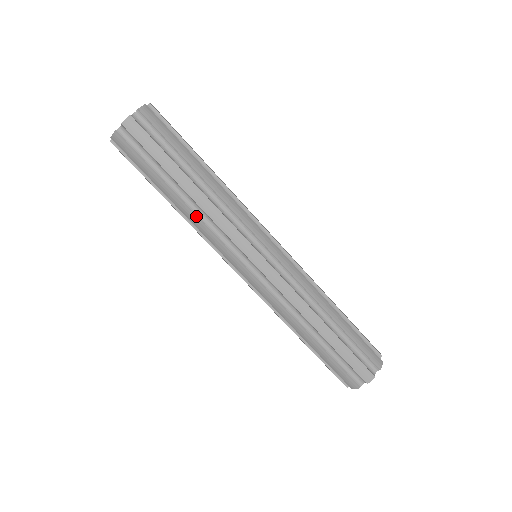
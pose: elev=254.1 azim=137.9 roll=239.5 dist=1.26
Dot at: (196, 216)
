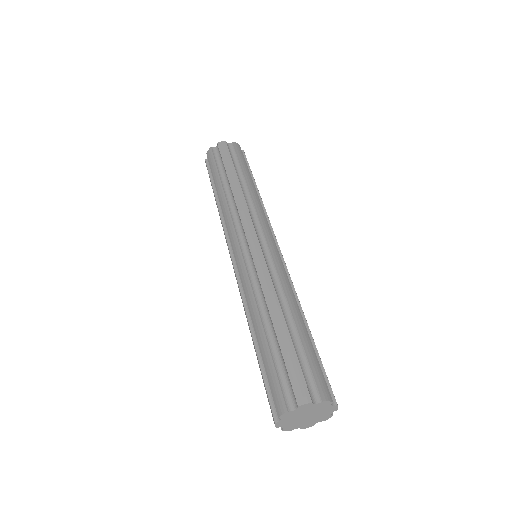
Dot at: (243, 193)
